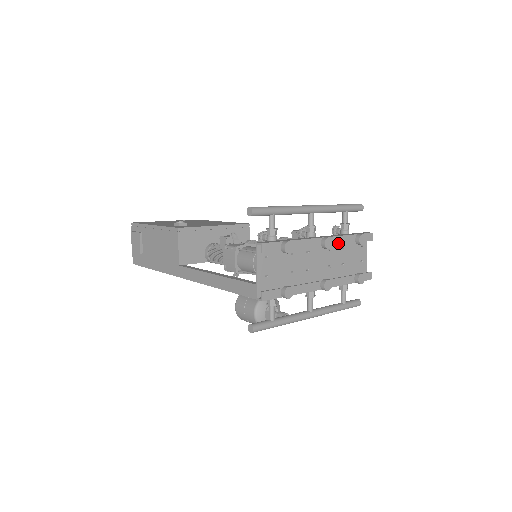
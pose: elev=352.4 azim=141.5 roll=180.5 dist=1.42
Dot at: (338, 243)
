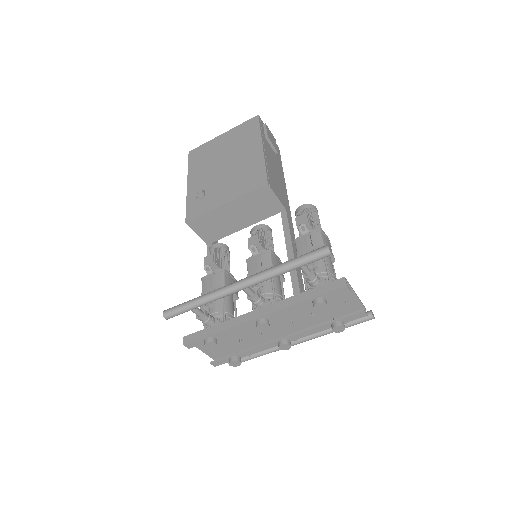
Dot at: (287, 312)
